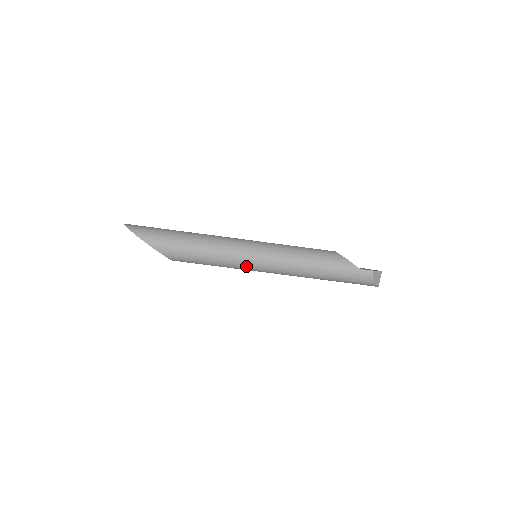
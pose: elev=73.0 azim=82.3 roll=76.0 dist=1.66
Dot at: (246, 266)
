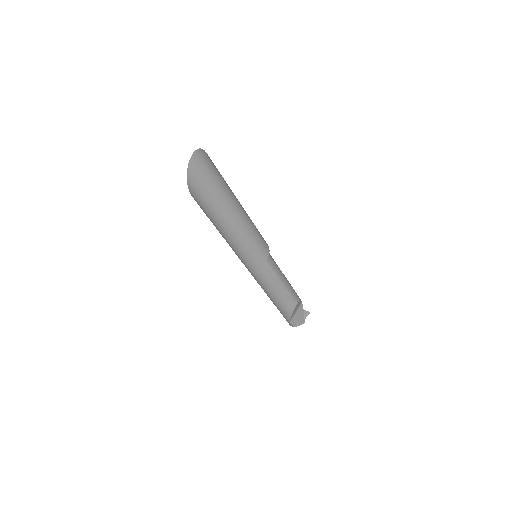
Dot at: occluded
